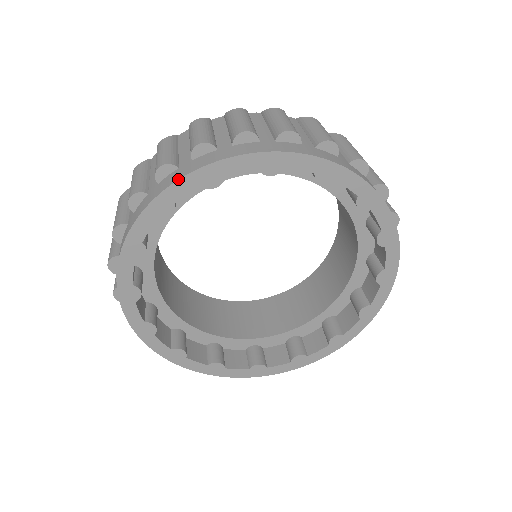
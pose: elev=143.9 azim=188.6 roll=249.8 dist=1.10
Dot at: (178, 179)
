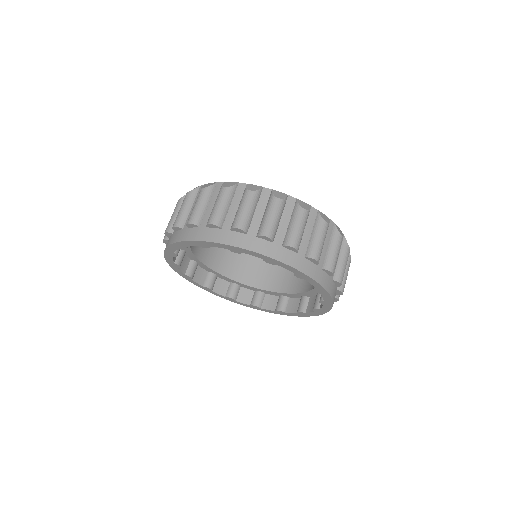
Dot at: (216, 242)
